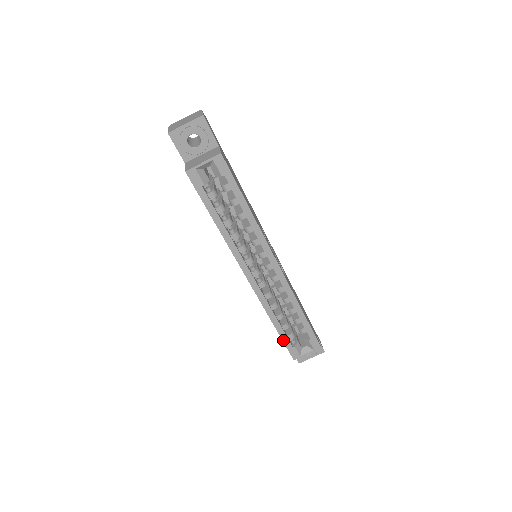
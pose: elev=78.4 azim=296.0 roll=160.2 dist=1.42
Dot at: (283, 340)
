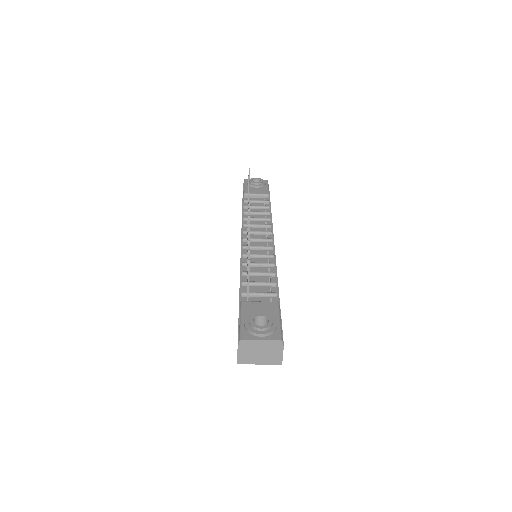
Dot at: occluded
